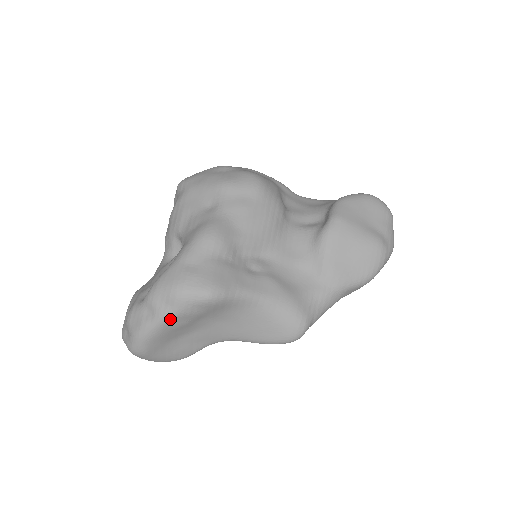
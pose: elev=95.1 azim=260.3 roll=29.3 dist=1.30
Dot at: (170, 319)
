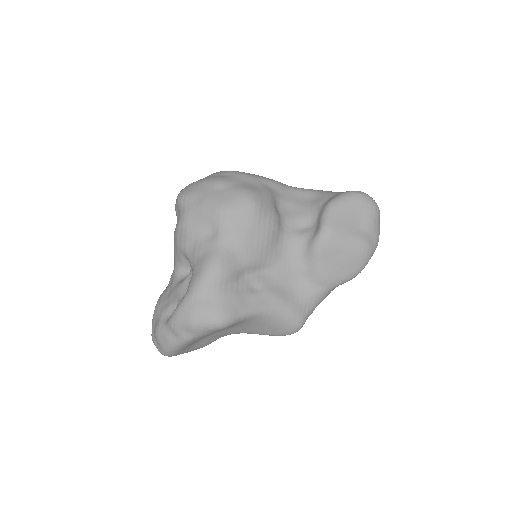
Dot at: (191, 340)
